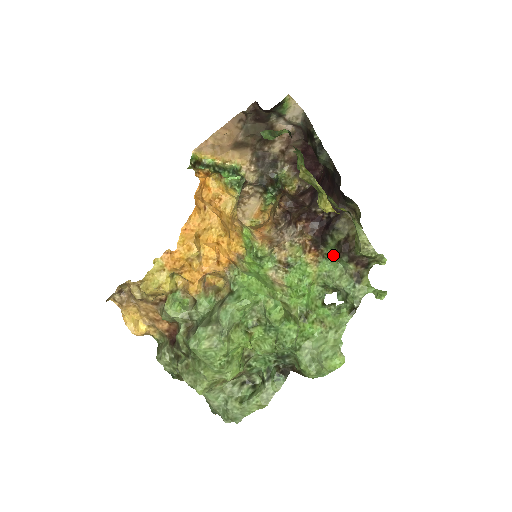
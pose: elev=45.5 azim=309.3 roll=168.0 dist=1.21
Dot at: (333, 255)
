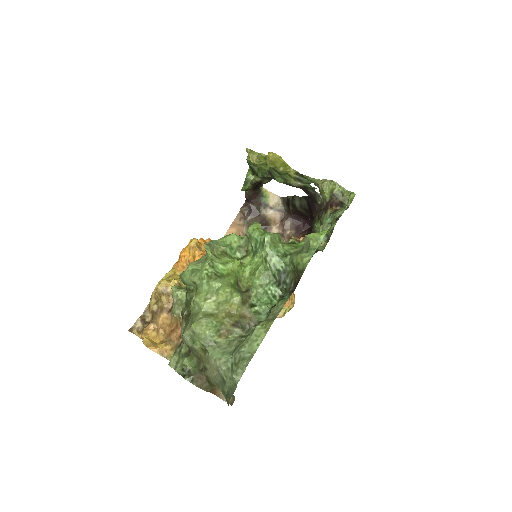
Dot at: occluded
